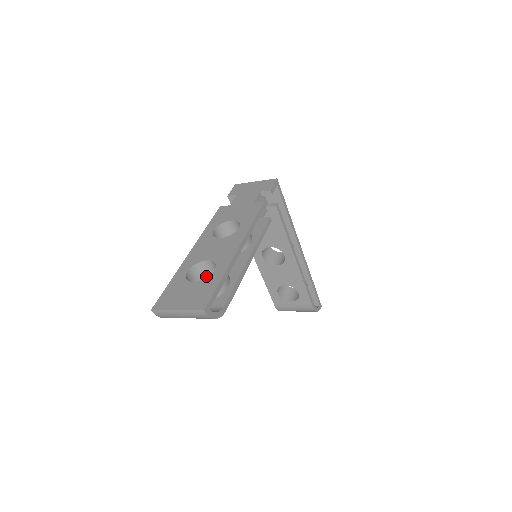
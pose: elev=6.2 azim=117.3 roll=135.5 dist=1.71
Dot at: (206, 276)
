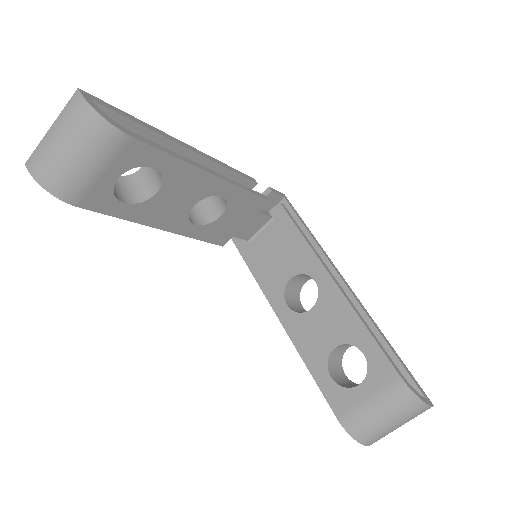
Dot at: (142, 192)
